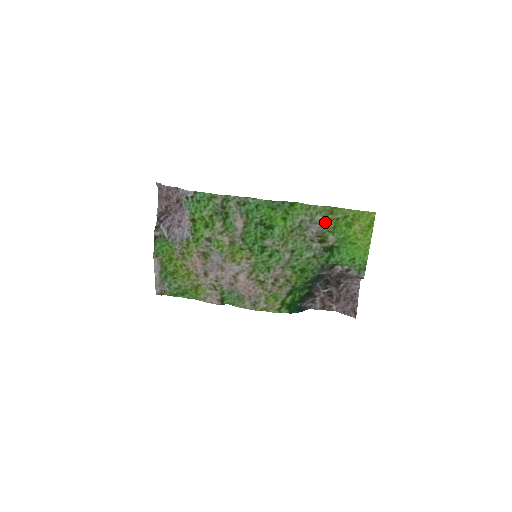
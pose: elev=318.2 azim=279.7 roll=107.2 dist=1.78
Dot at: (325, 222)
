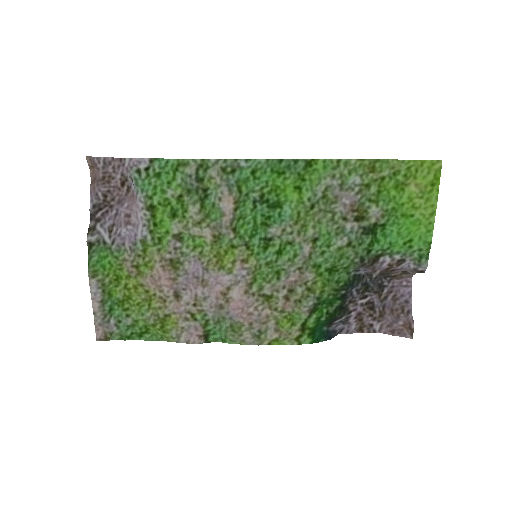
Dot at: (363, 186)
